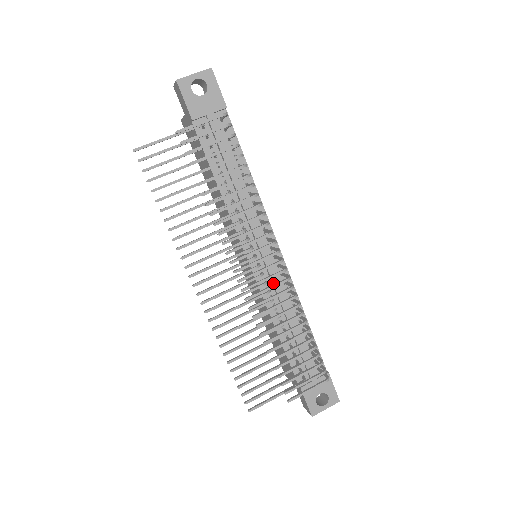
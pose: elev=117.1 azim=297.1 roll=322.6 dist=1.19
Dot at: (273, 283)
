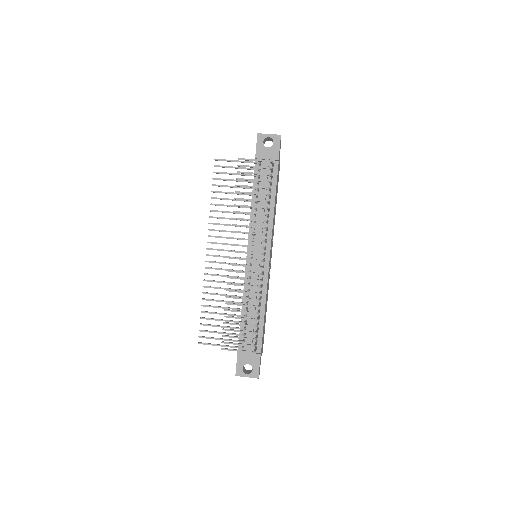
Dot at: (254, 275)
